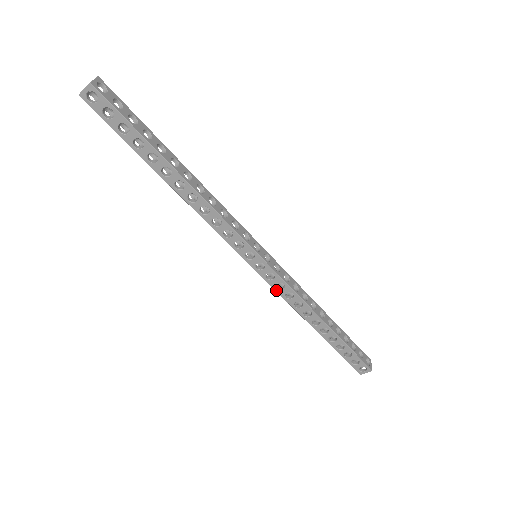
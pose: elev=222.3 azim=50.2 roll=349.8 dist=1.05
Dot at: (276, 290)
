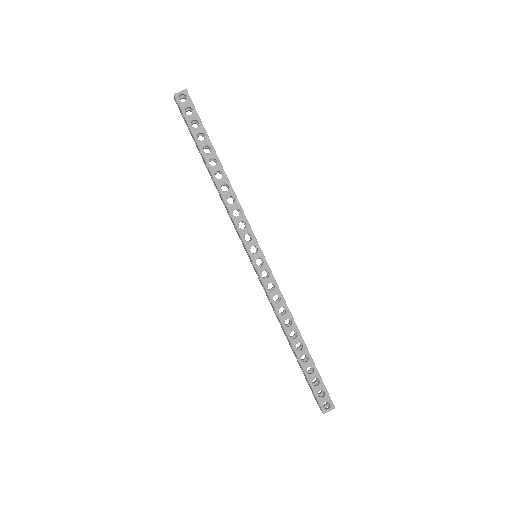
Dot at: (264, 290)
